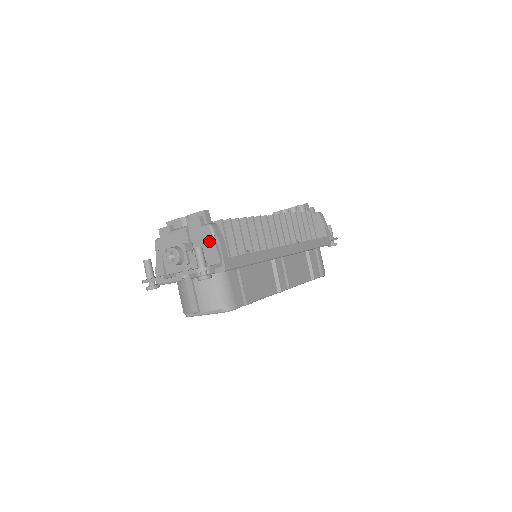
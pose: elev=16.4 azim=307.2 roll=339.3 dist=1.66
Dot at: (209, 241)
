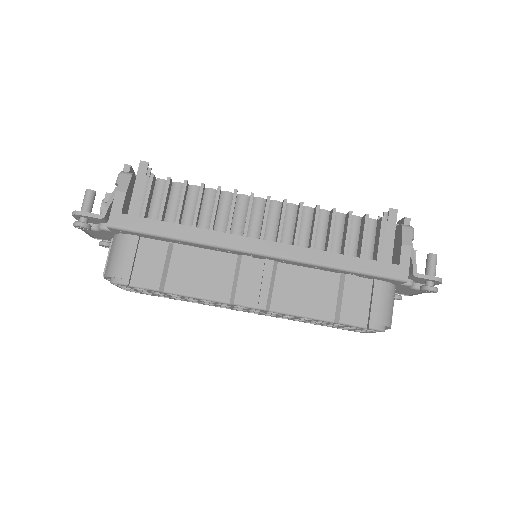
Dot at: occluded
